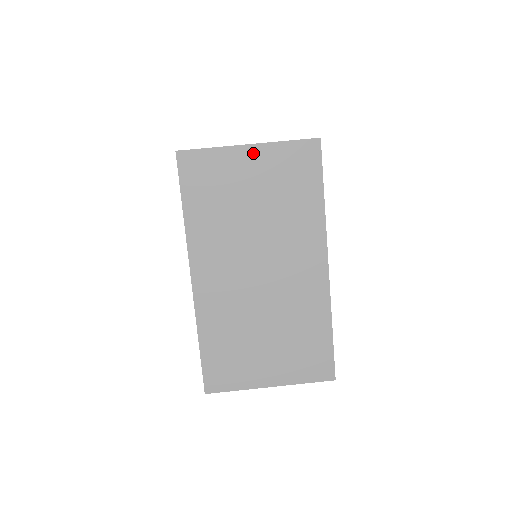
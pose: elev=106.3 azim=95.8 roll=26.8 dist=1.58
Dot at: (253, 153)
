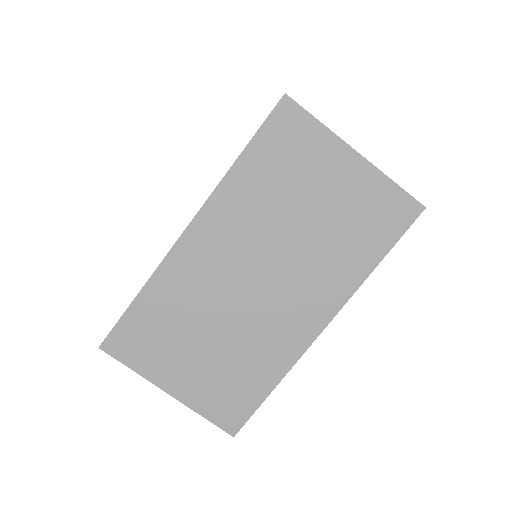
Dot at: (354, 164)
